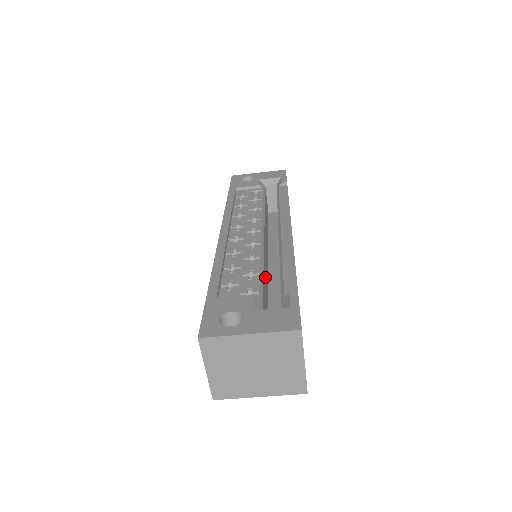
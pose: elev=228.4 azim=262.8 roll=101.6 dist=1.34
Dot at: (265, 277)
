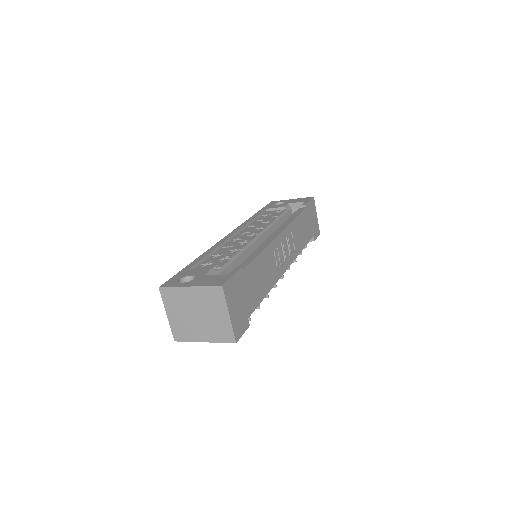
Dot at: occluded
